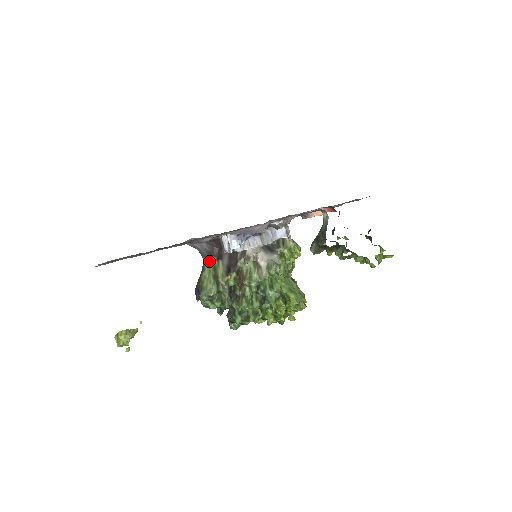
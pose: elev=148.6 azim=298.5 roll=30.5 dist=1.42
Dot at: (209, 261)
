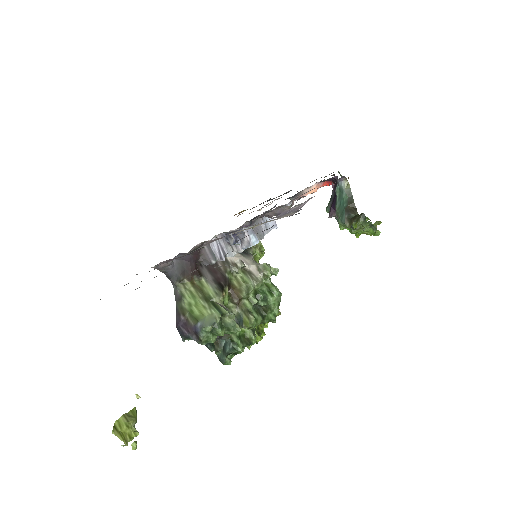
Dot at: (184, 283)
